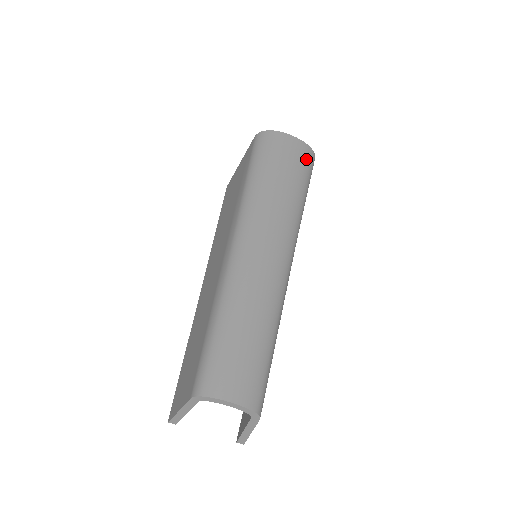
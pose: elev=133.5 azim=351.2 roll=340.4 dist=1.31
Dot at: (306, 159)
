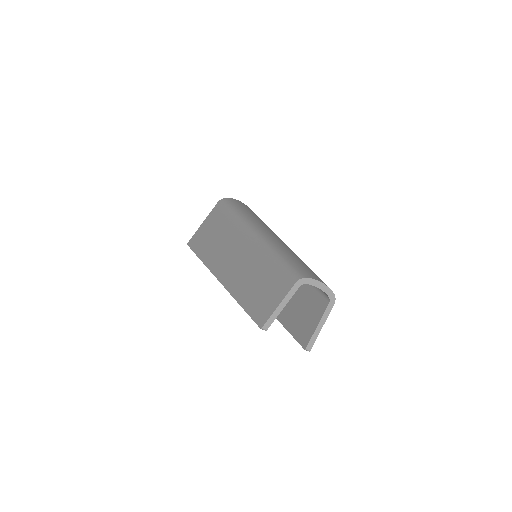
Dot at: occluded
